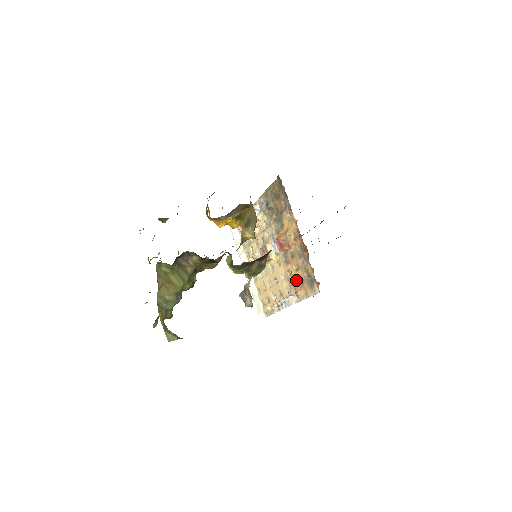
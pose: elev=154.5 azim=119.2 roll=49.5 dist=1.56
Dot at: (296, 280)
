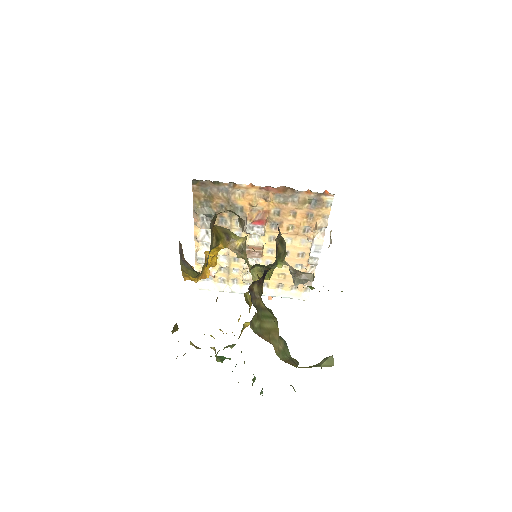
Dot at: (303, 223)
